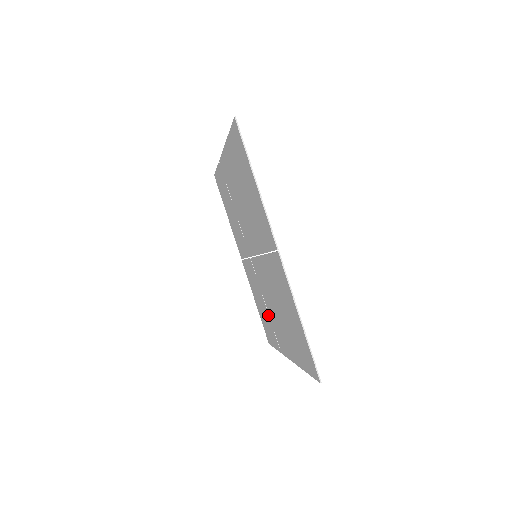
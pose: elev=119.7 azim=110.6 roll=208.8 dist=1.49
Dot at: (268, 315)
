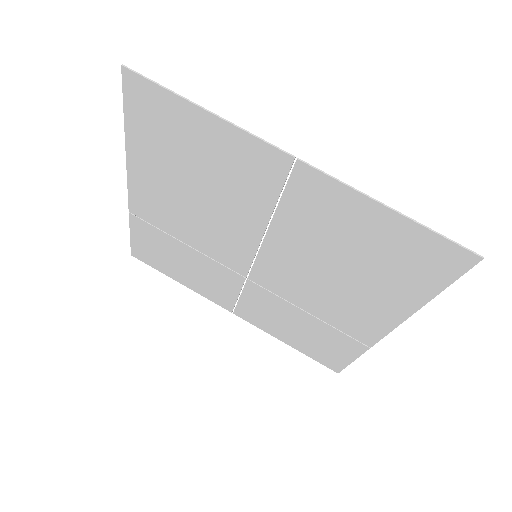
Dot at: (319, 322)
